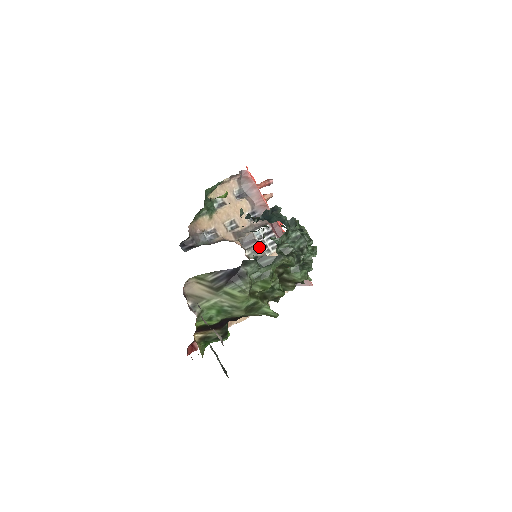
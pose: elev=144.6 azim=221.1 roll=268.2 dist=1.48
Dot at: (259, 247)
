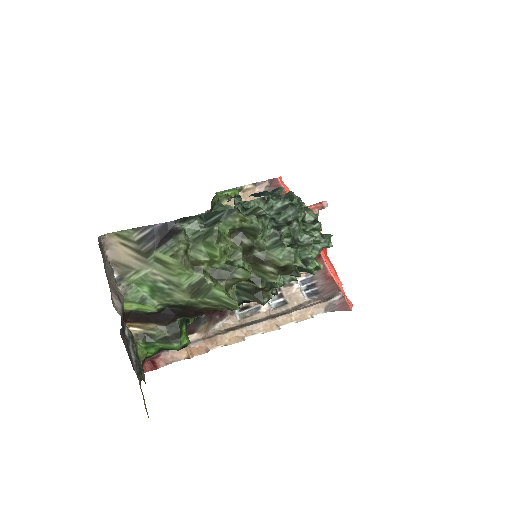
Dot at: occluded
